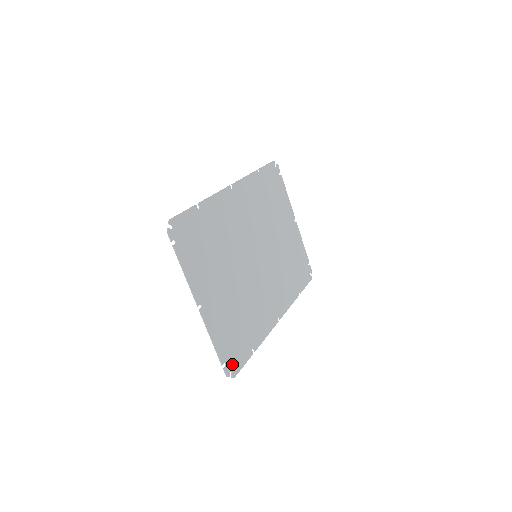
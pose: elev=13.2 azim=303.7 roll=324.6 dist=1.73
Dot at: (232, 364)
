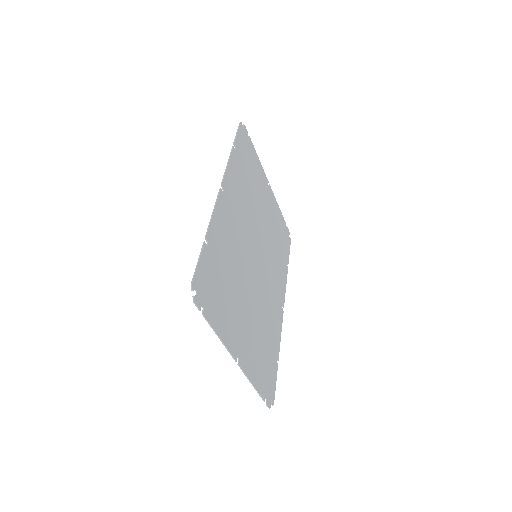
Dot at: (269, 392)
